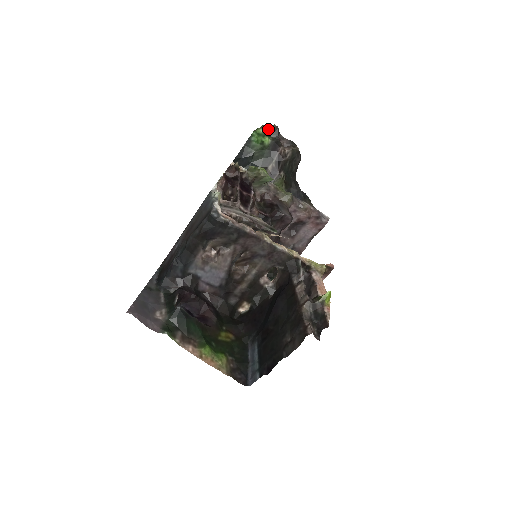
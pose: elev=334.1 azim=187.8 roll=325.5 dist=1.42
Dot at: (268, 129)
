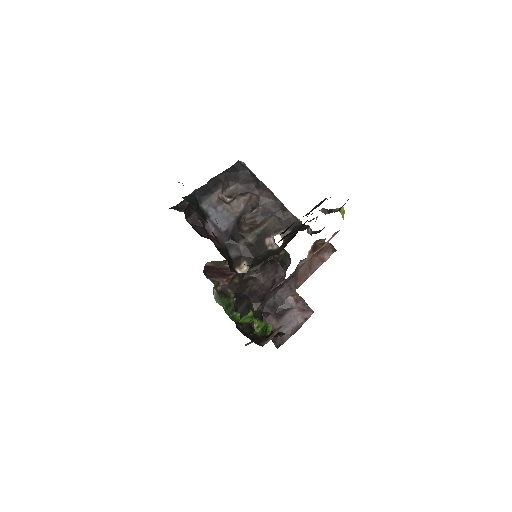
Dot at: occluded
